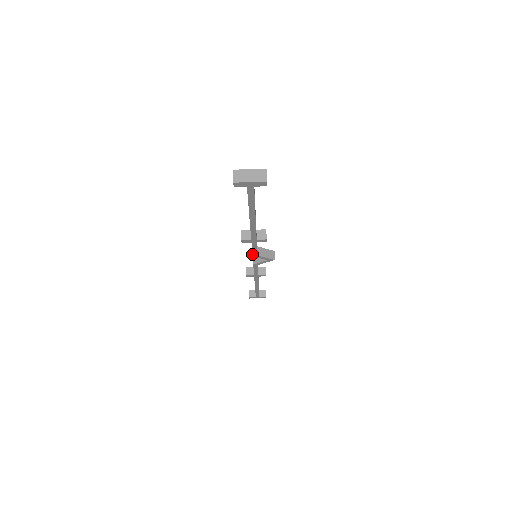
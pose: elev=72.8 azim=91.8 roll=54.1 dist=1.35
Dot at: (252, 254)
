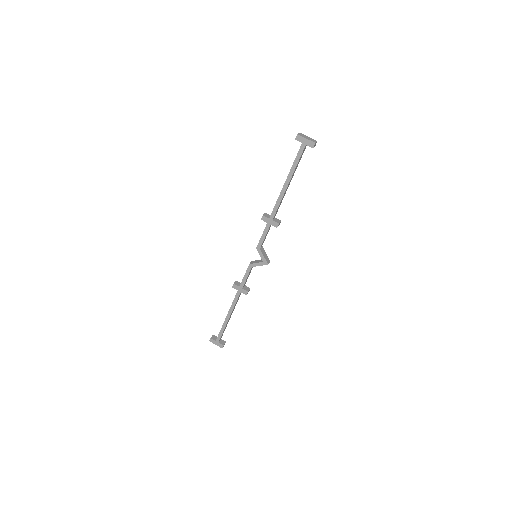
Dot at: (258, 244)
